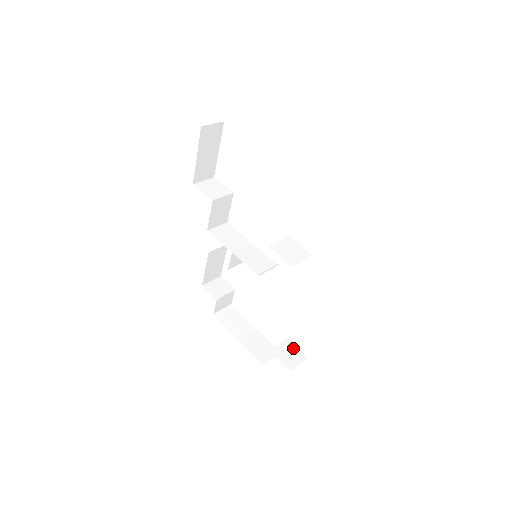
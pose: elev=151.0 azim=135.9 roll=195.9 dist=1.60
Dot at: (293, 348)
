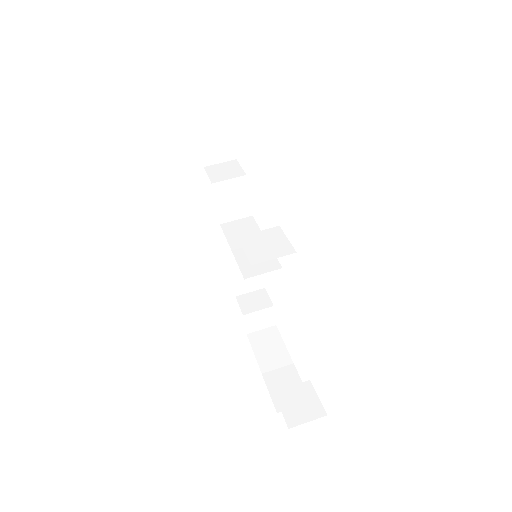
Dot at: (311, 396)
